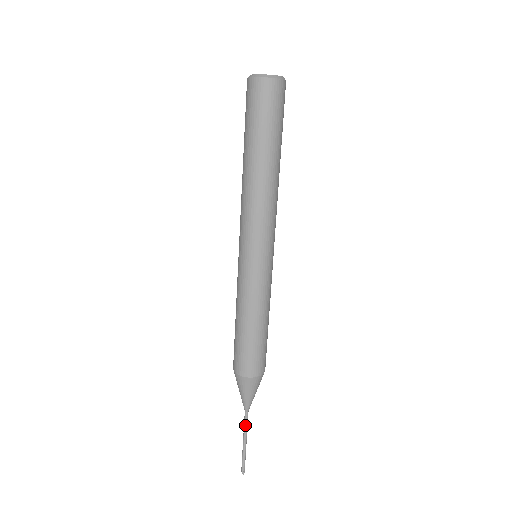
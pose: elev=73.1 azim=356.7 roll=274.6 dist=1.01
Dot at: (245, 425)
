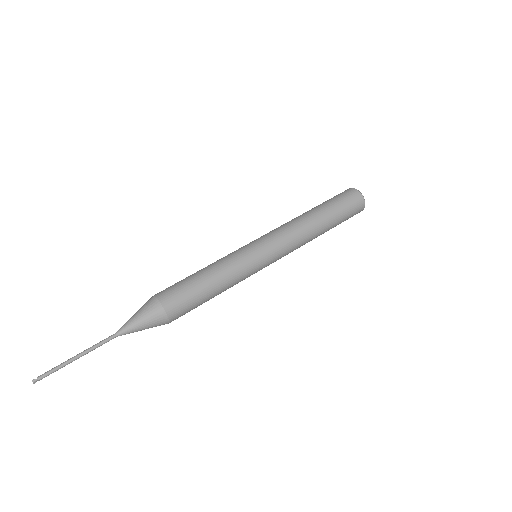
Dot at: (99, 342)
